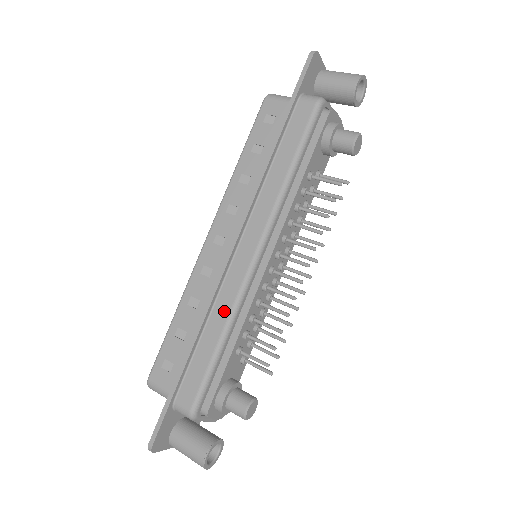
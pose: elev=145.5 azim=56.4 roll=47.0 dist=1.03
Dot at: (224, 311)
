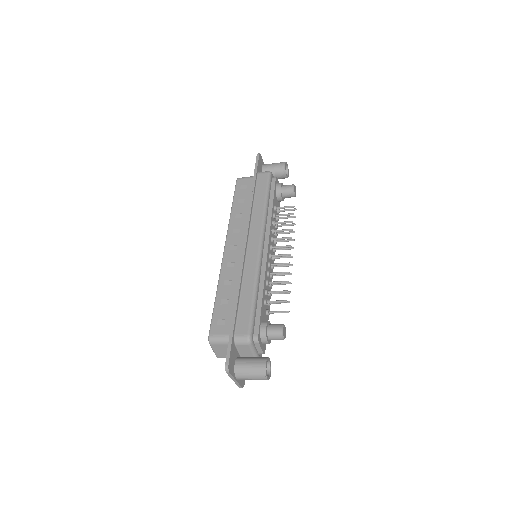
Dot at: (251, 277)
